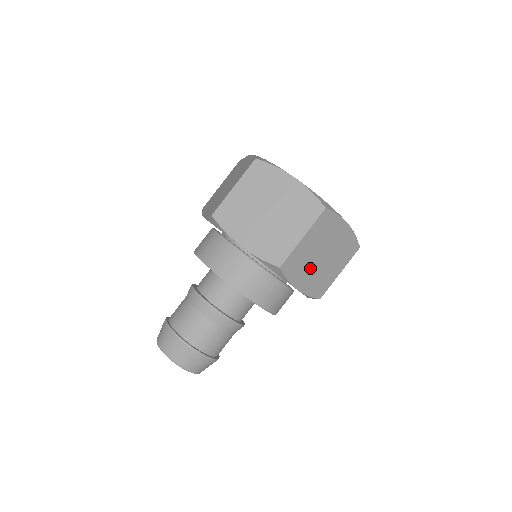
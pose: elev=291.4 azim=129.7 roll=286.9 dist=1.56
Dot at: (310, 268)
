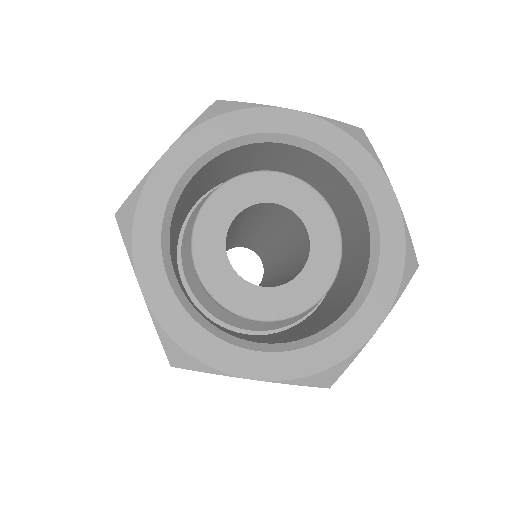
Dot at: occluded
